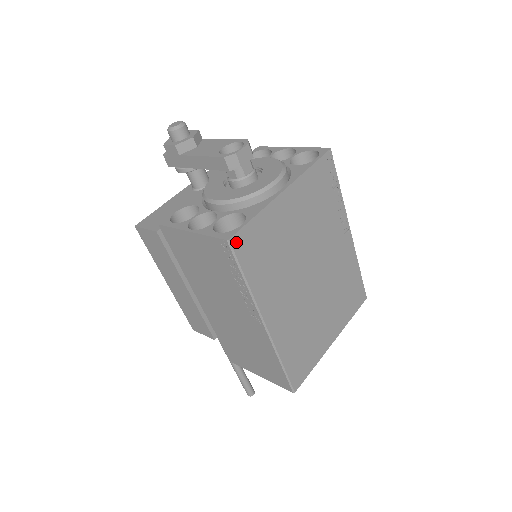
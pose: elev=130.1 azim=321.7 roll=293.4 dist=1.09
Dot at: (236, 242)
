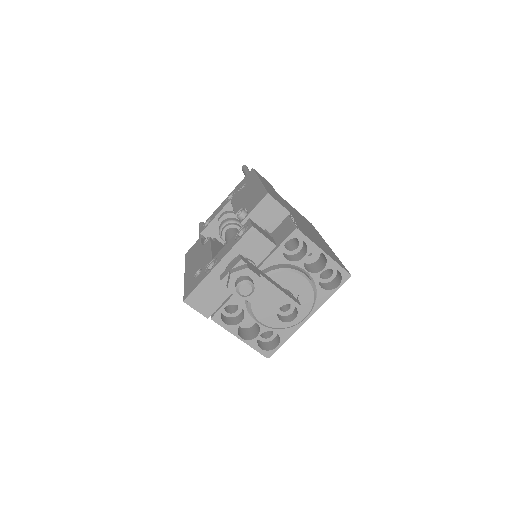
Dot at: (271, 352)
